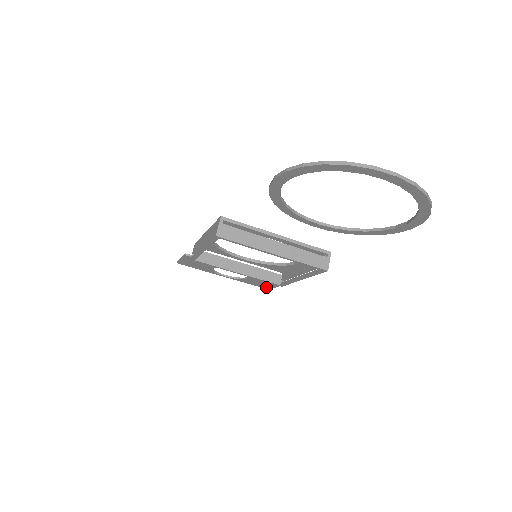
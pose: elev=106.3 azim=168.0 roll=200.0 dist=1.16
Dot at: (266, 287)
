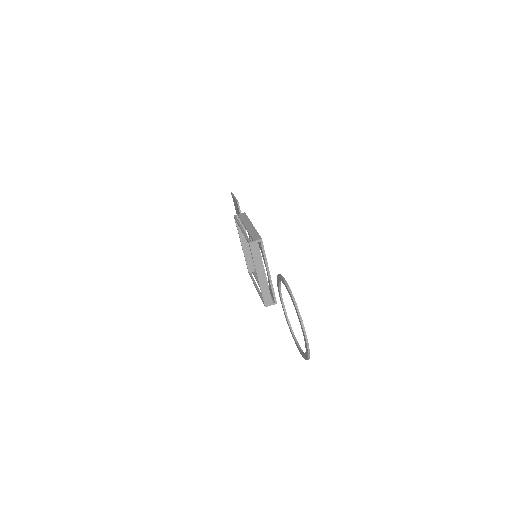
Dot at: occluded
